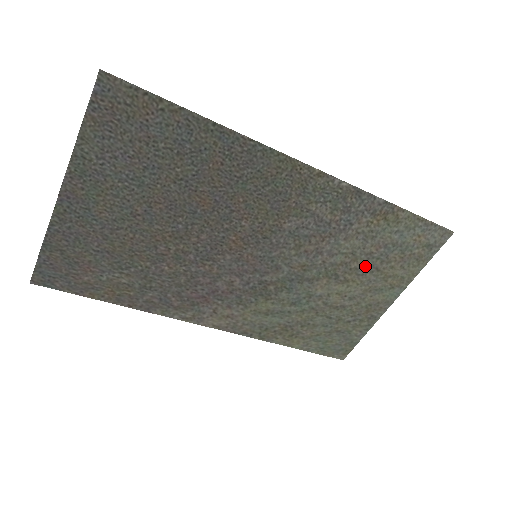
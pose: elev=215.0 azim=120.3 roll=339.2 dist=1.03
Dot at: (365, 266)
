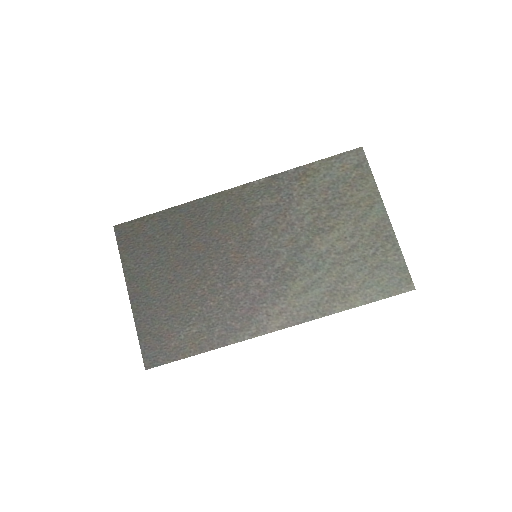
Dot at: (332, 209)
